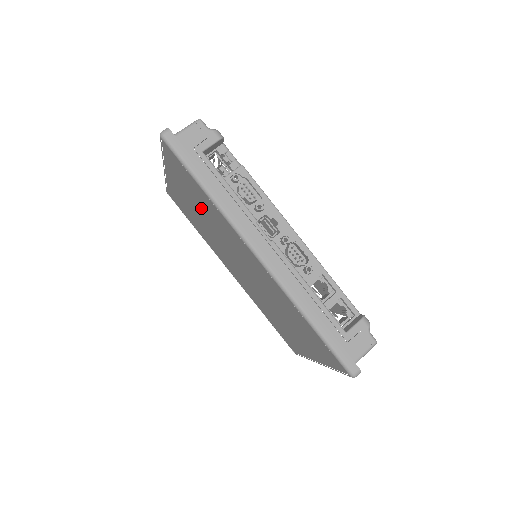
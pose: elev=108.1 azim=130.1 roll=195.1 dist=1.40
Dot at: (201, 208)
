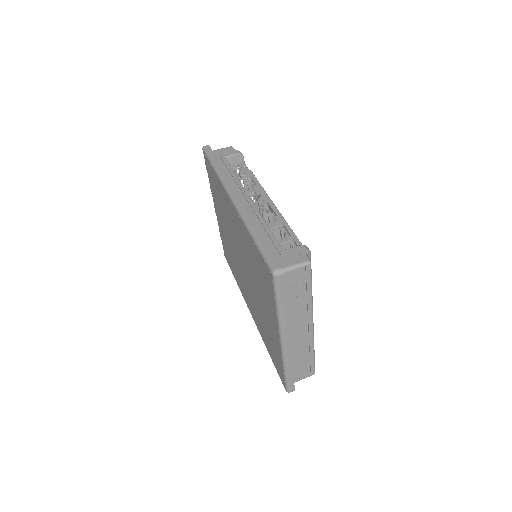
Dot at: (222, 211)
